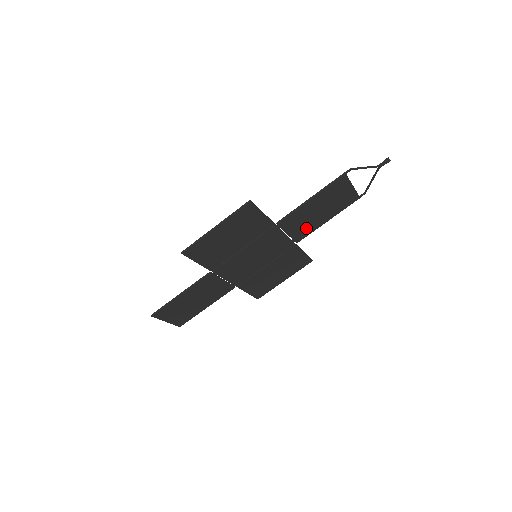
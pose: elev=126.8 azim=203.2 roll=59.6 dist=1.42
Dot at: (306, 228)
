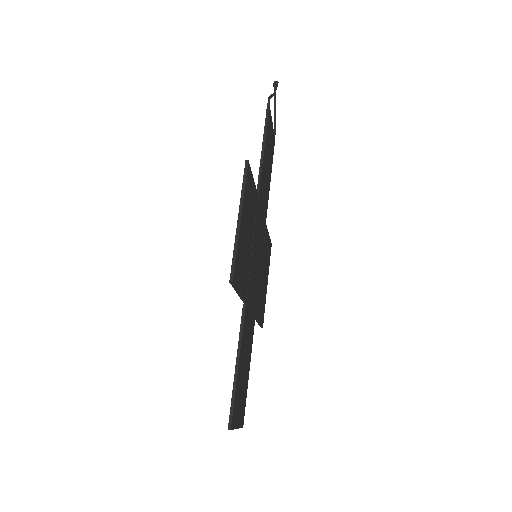
Dot at: (266, 195)
